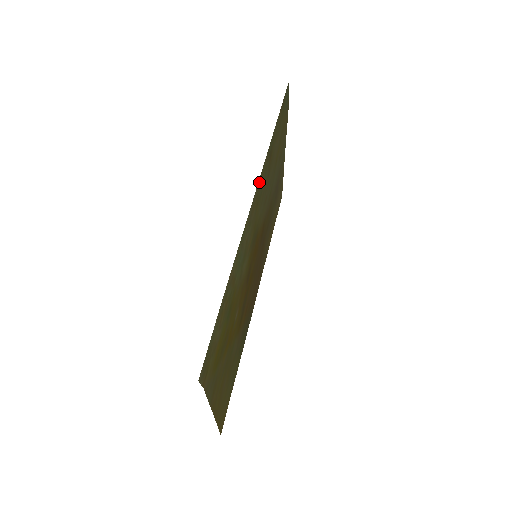
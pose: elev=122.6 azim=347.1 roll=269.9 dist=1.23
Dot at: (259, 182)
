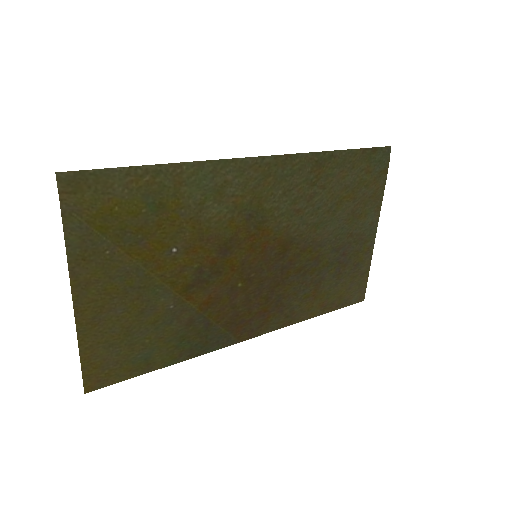
Dot at: (282, 158)
